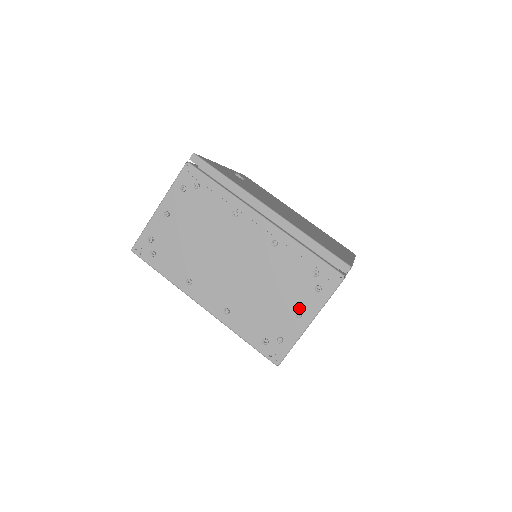
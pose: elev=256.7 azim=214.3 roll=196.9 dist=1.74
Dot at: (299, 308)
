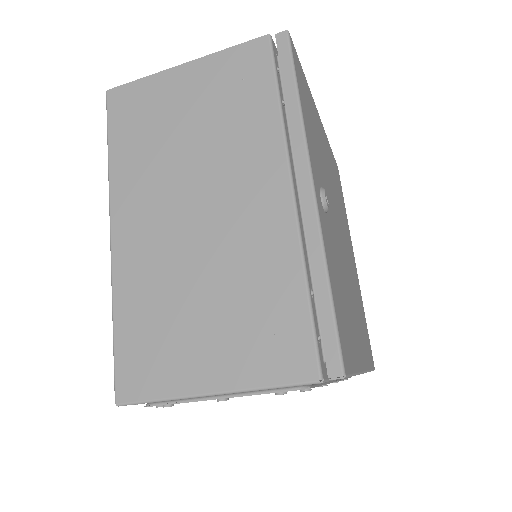
Dot at: occluded
